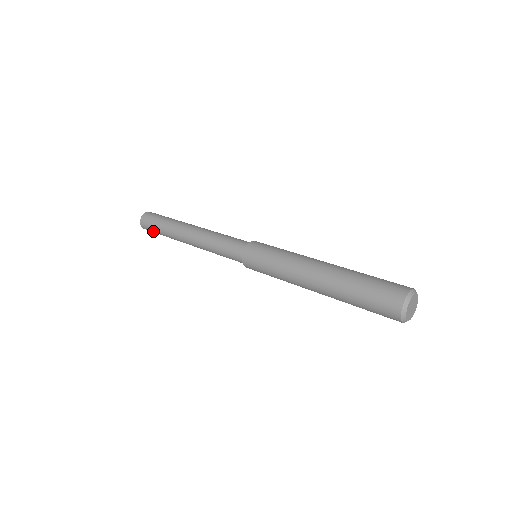
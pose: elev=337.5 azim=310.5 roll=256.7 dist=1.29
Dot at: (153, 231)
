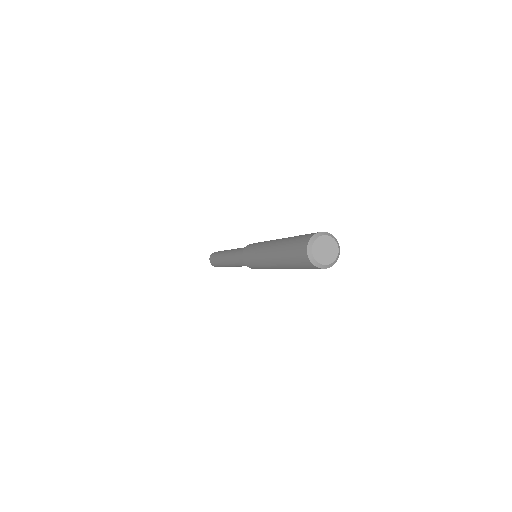
Dot at: (215, 264)
